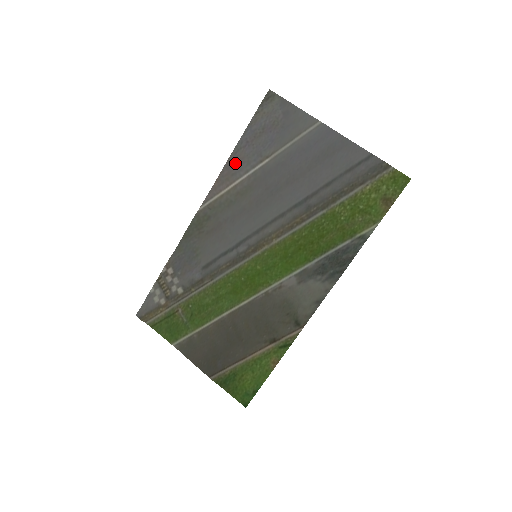
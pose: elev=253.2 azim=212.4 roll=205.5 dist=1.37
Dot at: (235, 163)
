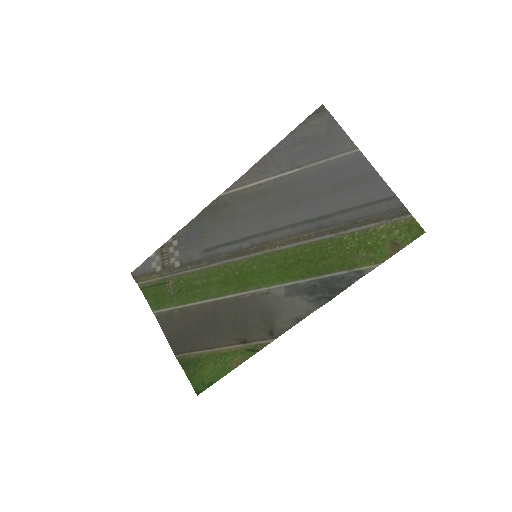
Dot at: (268, 163)
